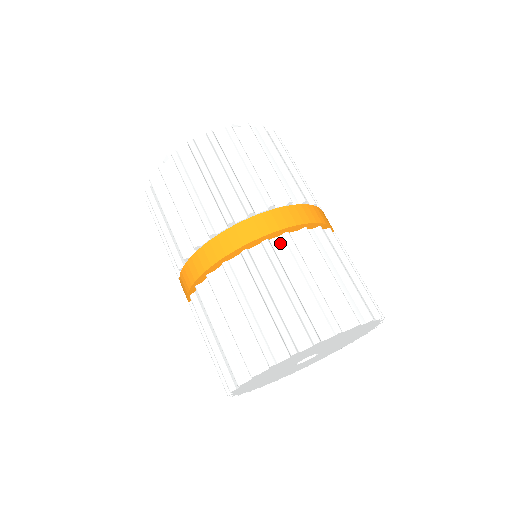
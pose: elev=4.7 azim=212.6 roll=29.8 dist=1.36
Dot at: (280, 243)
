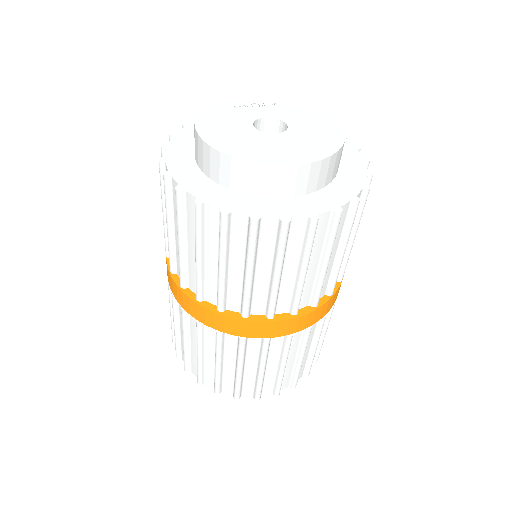
Dot at: (212, 331)
